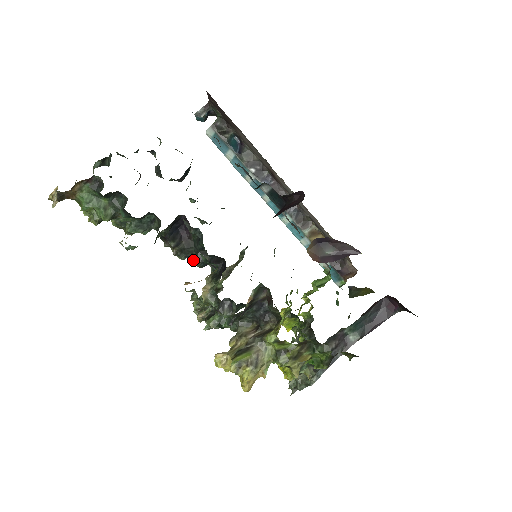
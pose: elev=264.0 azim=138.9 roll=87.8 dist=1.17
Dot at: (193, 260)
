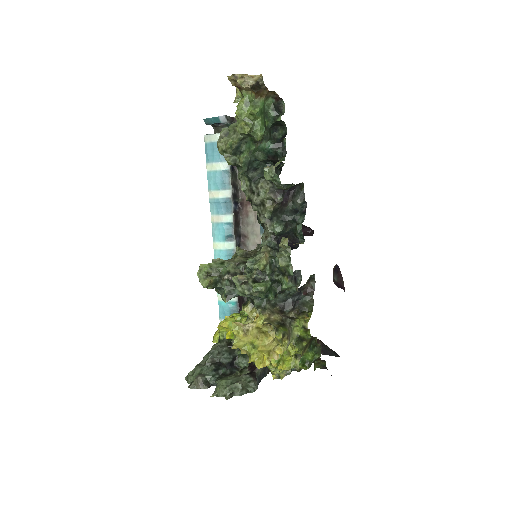
Dot at: (278, 224)
